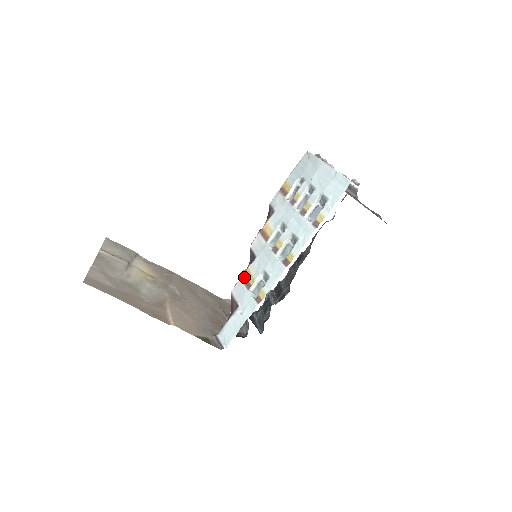
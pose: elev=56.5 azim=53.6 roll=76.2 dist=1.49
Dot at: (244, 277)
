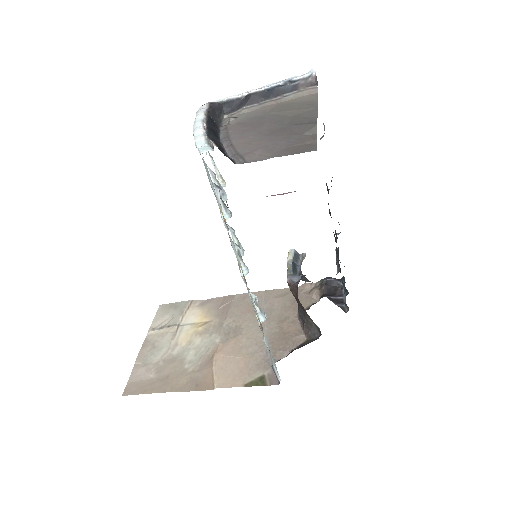
Dot at: occluded
